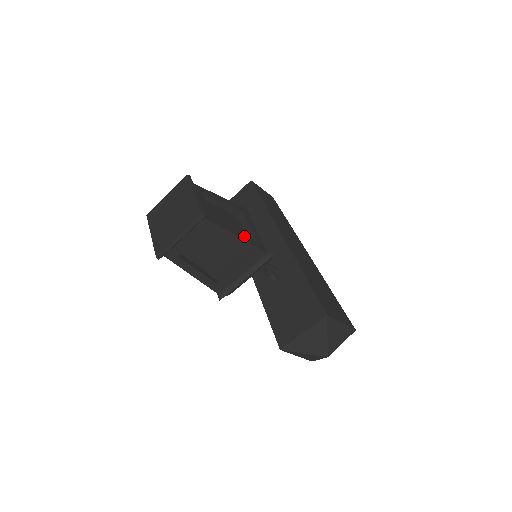
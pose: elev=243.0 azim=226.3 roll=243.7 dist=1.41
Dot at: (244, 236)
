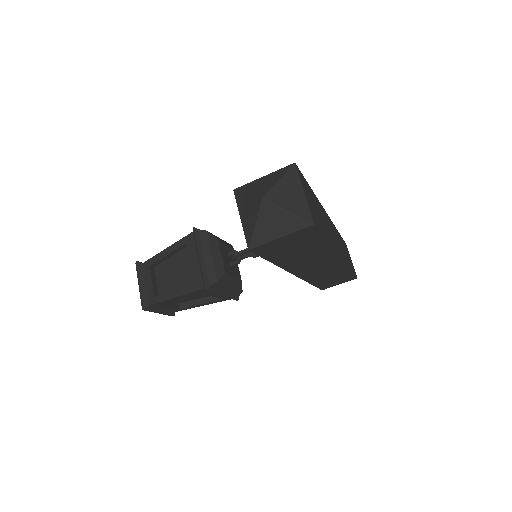
Dot at: occluded
